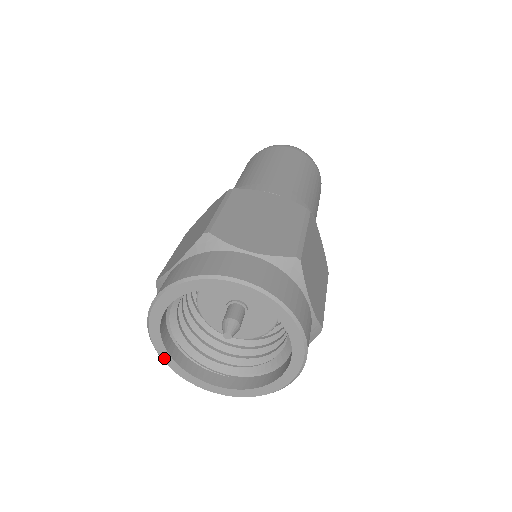
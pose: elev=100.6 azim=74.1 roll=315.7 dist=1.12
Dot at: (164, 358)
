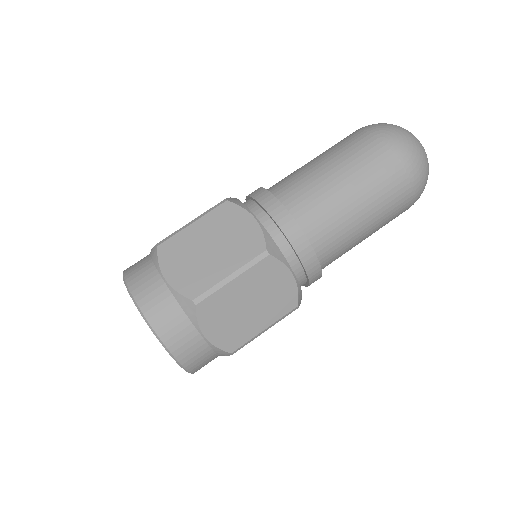
Dot at: occluded
